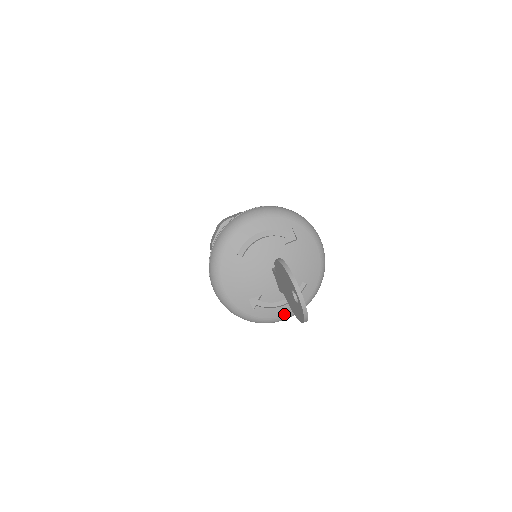
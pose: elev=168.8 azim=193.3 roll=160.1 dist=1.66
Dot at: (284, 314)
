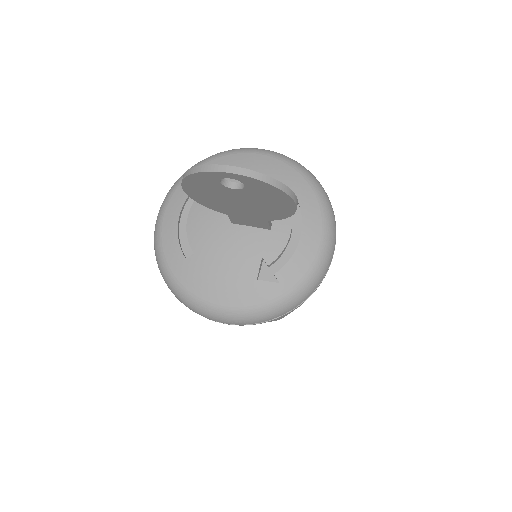
Dot at: (317, 244)
